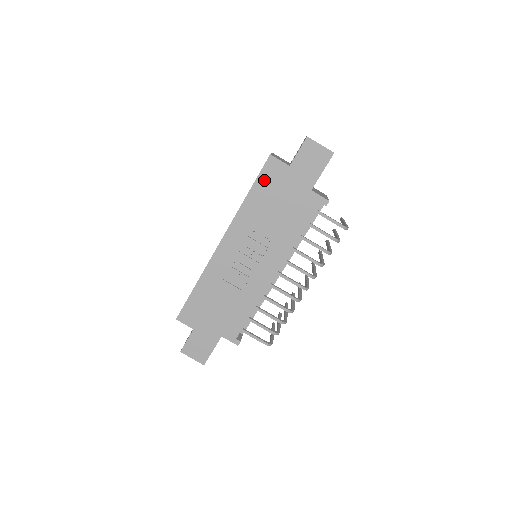
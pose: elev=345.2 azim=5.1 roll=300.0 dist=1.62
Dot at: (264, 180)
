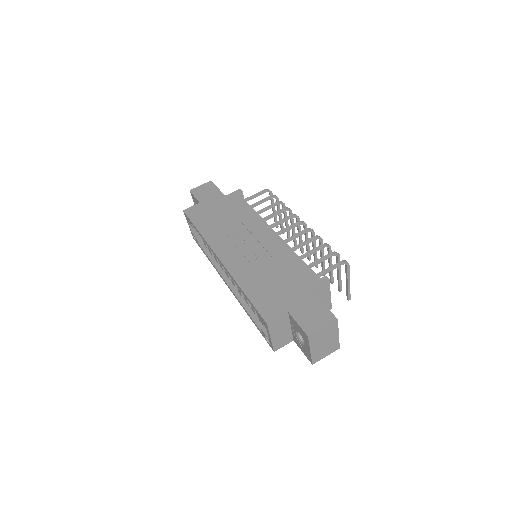
Dot at: (196, 218)
